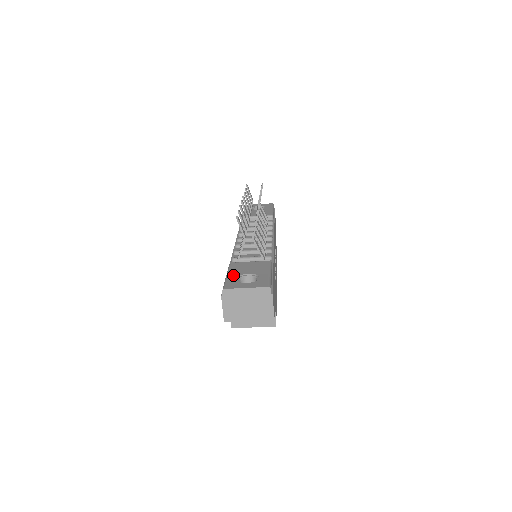
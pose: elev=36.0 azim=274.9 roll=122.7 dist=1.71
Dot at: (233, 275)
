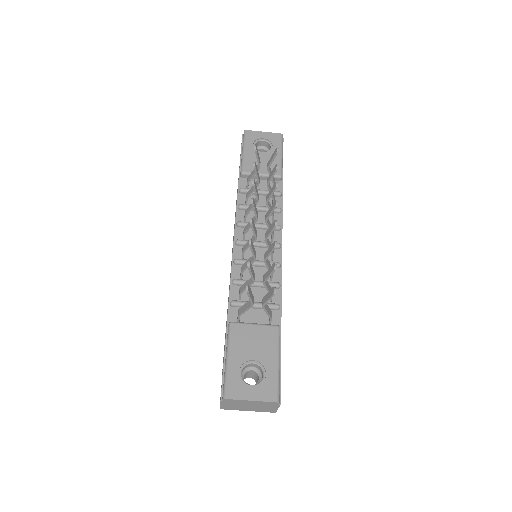
Dot at: (235, 362)
